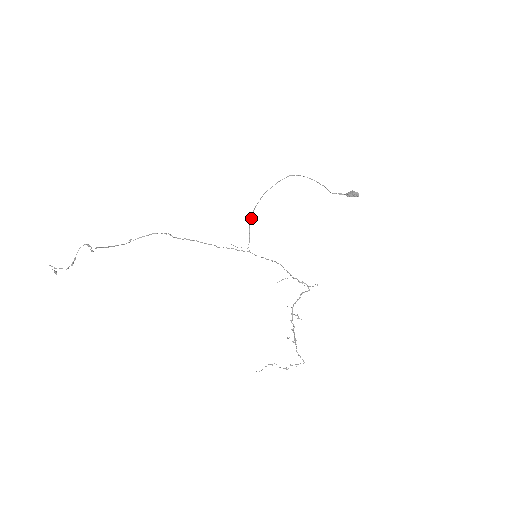
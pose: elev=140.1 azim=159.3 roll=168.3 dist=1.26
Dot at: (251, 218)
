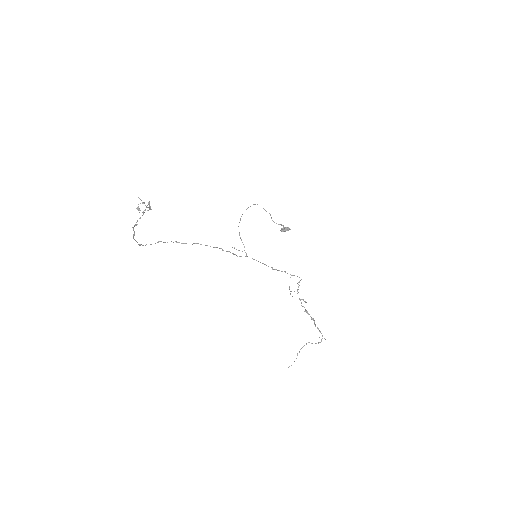
Dot at: (239, 232)
